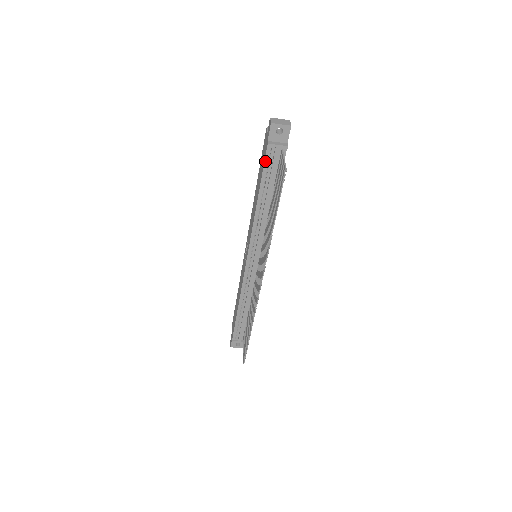
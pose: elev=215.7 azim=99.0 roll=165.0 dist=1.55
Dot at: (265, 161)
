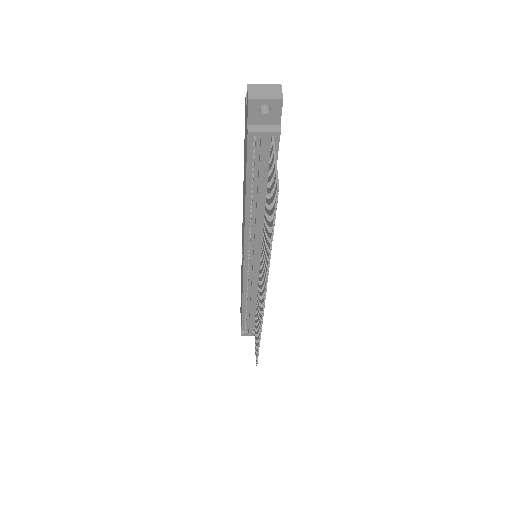
Dot at: (248, 154)
